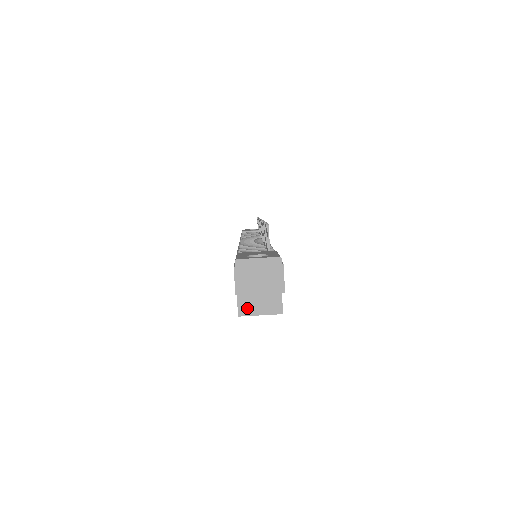
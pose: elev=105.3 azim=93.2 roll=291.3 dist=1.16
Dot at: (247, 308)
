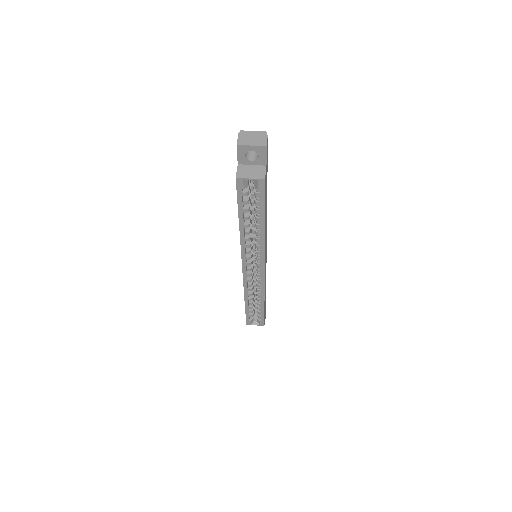
Dot at: (242, 174)
